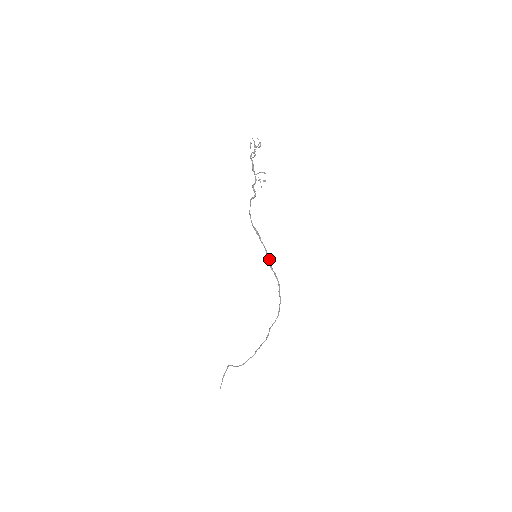
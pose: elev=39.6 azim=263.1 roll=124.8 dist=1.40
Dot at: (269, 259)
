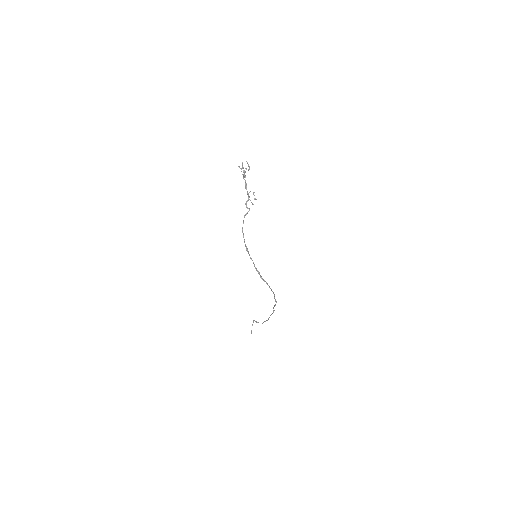
Dot at: (257, 271)
